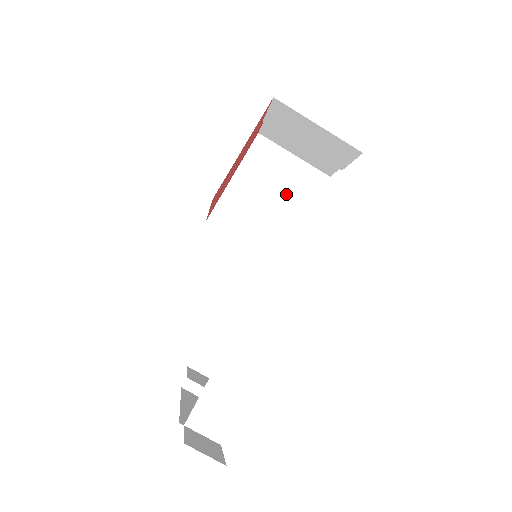
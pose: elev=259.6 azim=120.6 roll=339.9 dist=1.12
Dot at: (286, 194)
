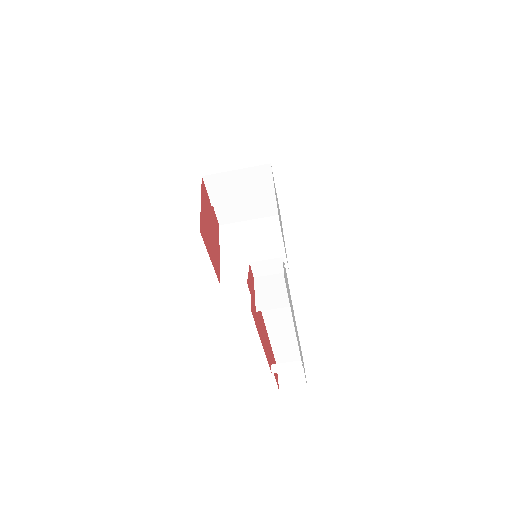
Dot at: (260, 239)
